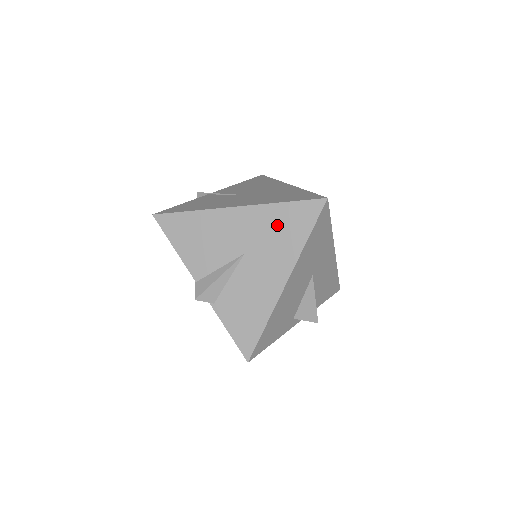
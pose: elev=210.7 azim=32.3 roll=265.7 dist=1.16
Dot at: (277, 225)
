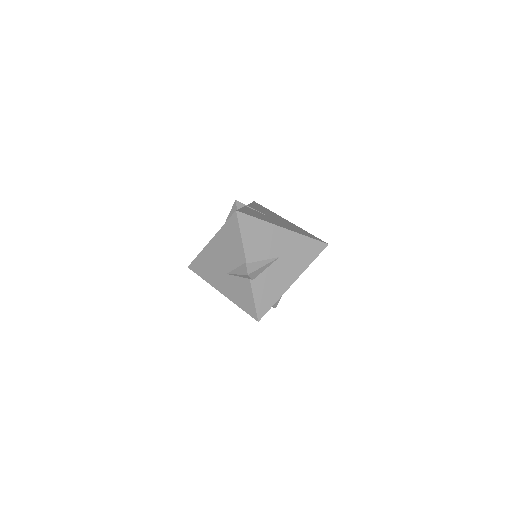
Dot at: (301, 248)
